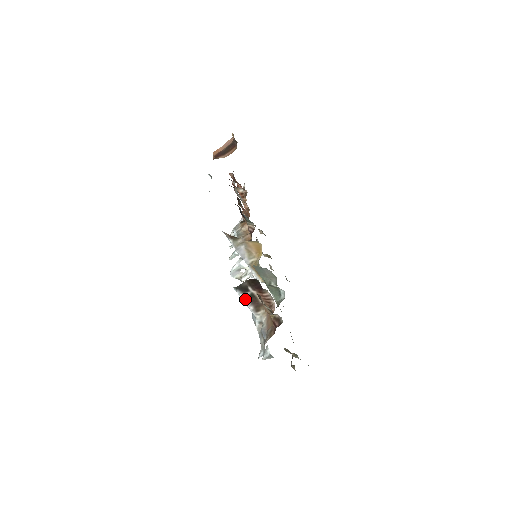
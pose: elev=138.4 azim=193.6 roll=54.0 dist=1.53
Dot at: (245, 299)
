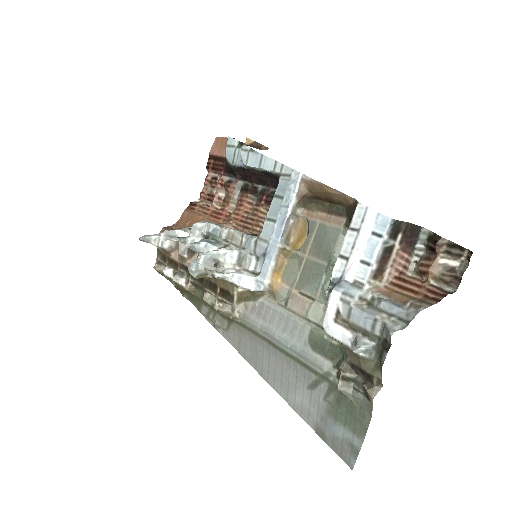
Dot at: (382, 247)
